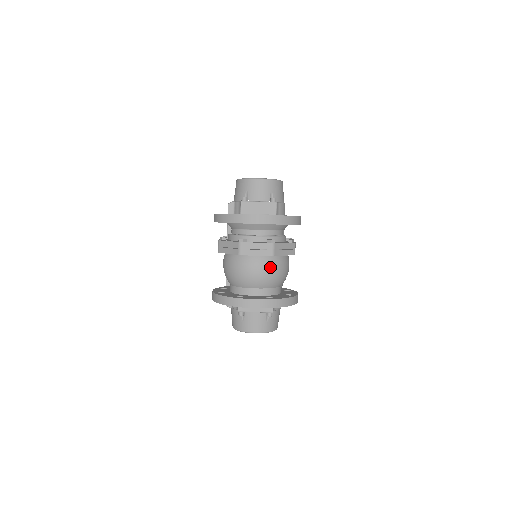
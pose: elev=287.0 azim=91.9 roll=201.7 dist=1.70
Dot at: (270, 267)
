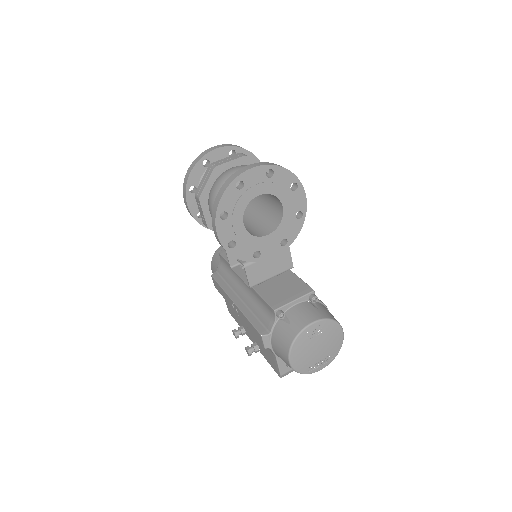
Dot at: occluded
